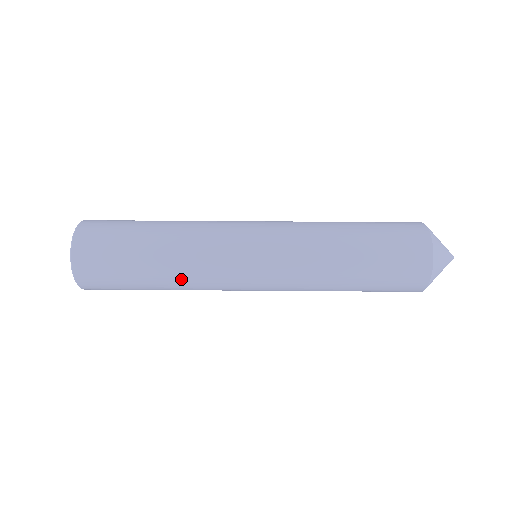
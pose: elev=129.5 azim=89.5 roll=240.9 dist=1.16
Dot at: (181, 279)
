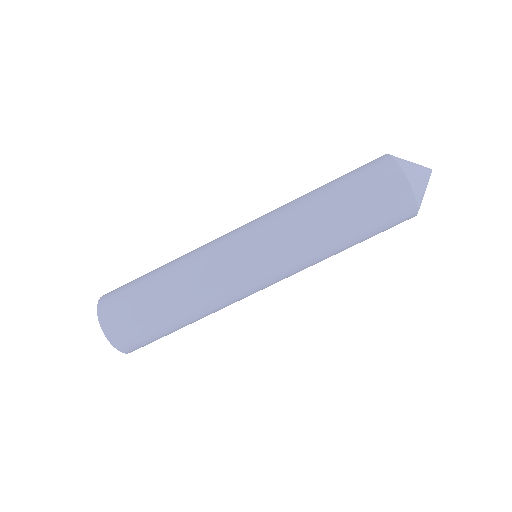
Dot at: occluded
